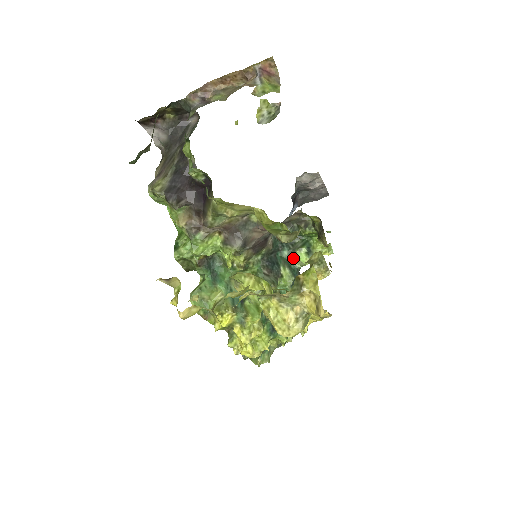
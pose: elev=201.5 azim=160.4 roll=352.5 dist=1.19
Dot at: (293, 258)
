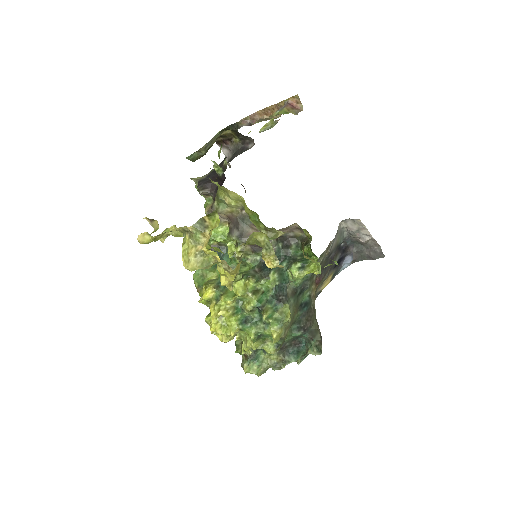
Dot at: occluded
